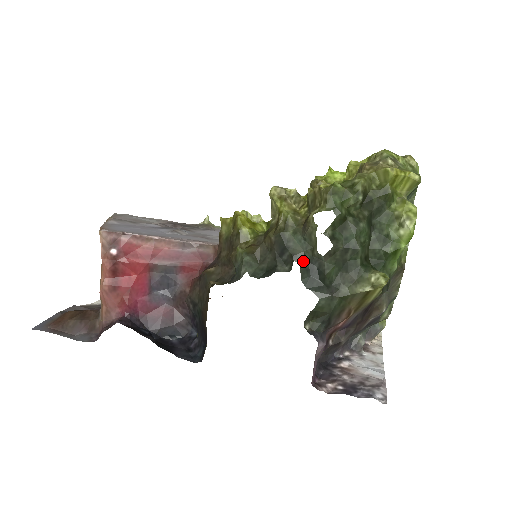
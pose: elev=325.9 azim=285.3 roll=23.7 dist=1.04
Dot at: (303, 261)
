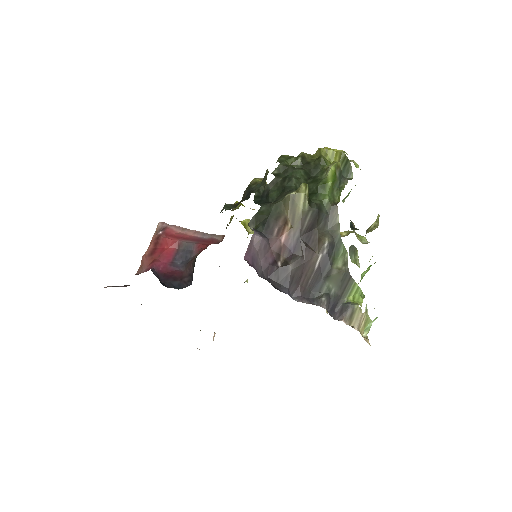
Dot at: (257, 192)
